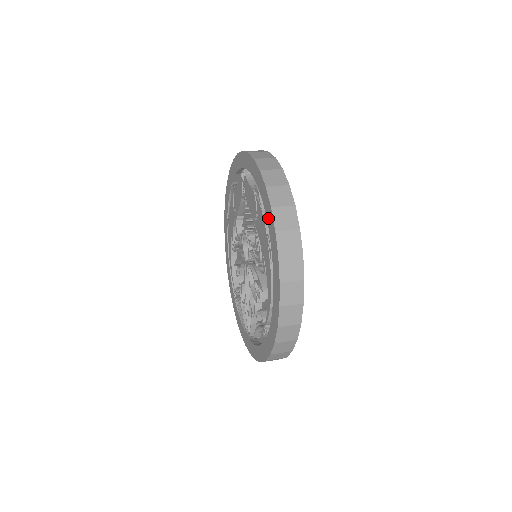
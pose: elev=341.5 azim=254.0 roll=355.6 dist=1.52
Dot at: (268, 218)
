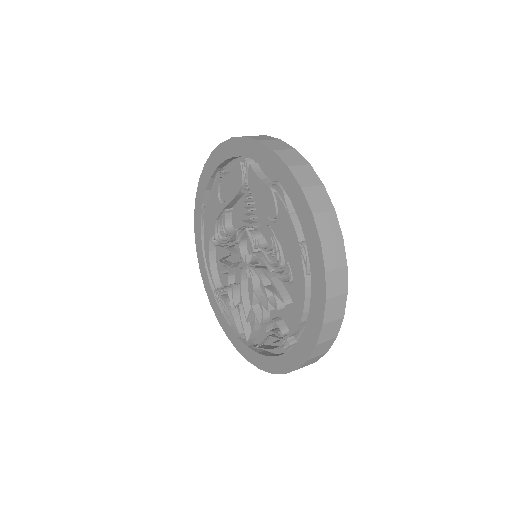
Dot at: (305, 225)
